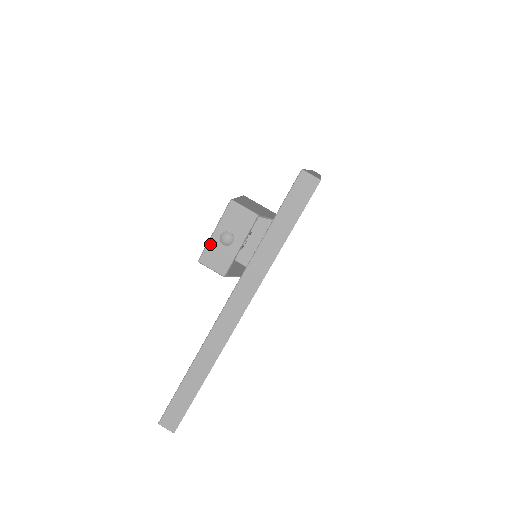
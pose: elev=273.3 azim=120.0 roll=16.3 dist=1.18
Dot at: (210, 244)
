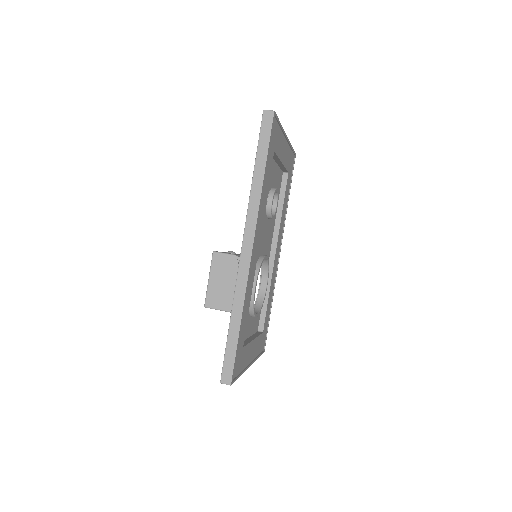
Dot at: occluded
